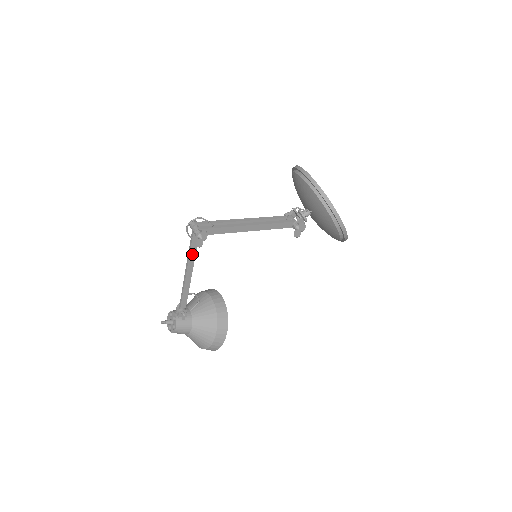
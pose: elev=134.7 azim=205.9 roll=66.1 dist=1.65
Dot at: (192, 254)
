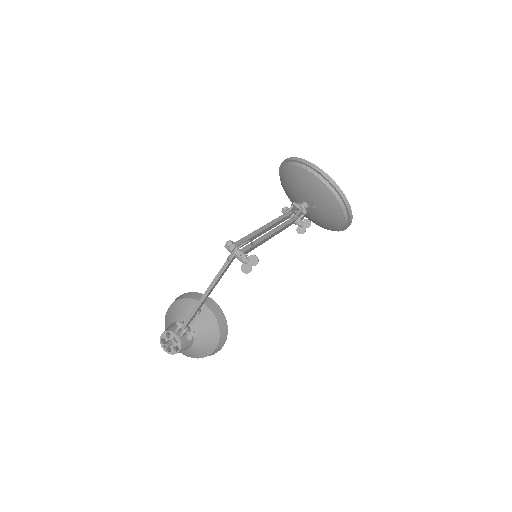
Dot at: (221, 276)
